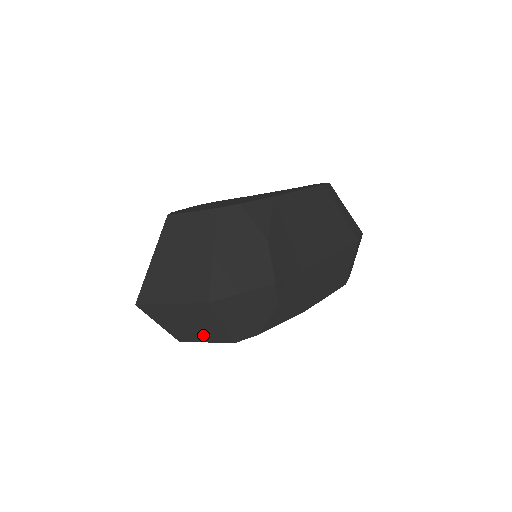
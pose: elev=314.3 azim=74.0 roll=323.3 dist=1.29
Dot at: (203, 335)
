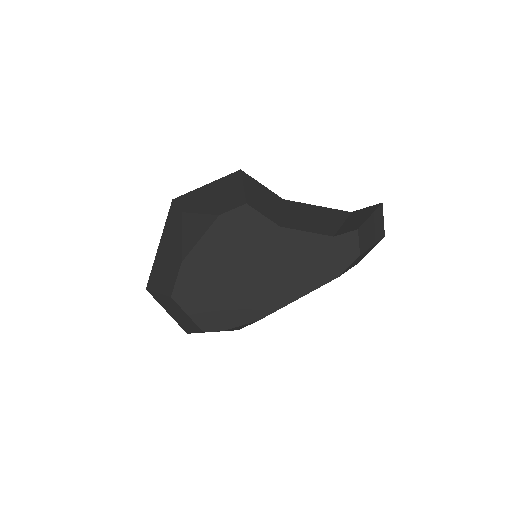
Dot at: occluded
